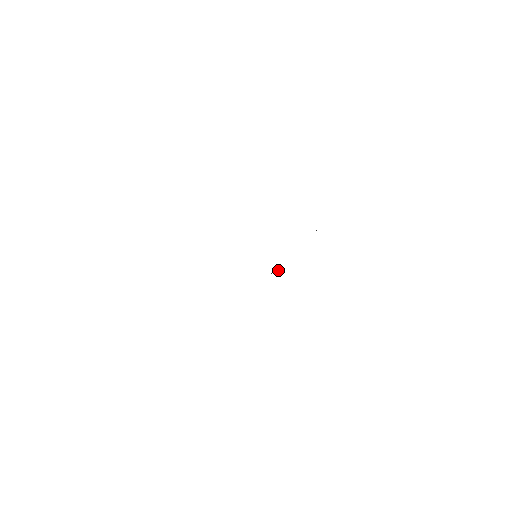
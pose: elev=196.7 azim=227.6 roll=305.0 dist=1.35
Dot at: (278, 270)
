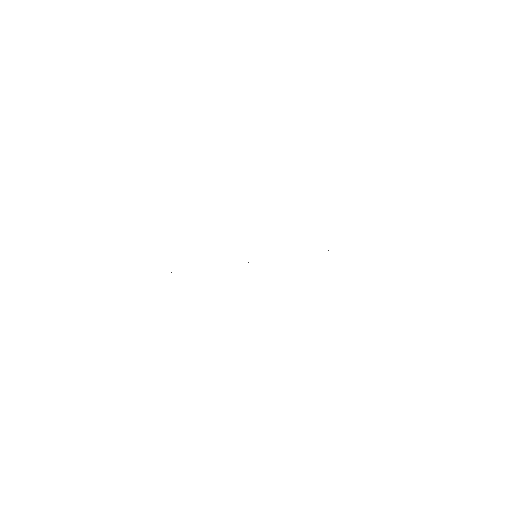
Dot at: occluded
